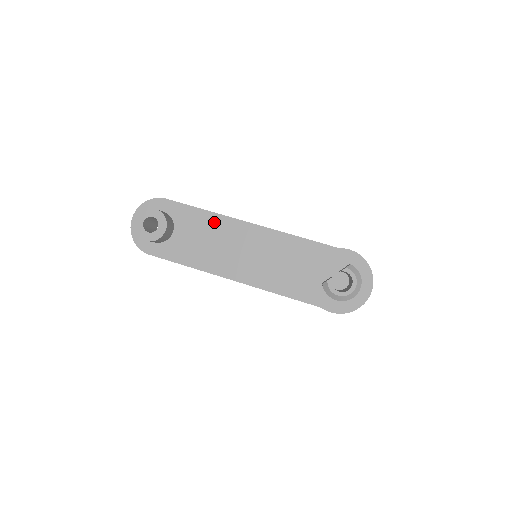
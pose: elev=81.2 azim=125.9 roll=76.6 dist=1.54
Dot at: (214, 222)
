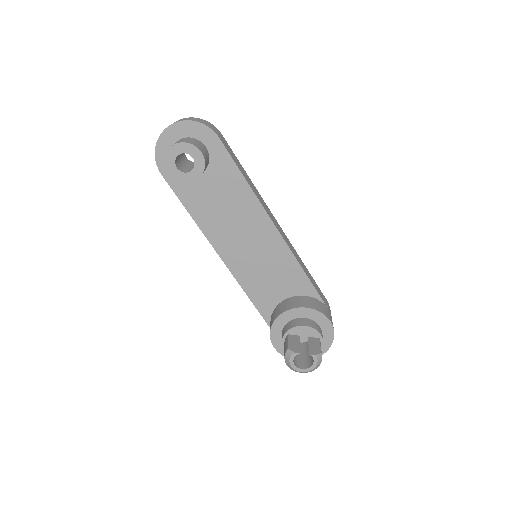
Dot at: (245, 199)
